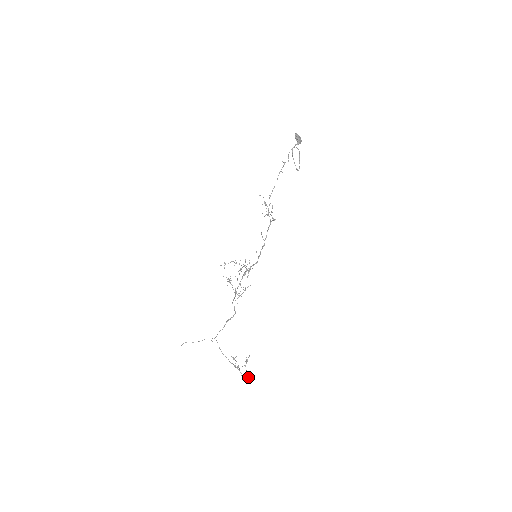
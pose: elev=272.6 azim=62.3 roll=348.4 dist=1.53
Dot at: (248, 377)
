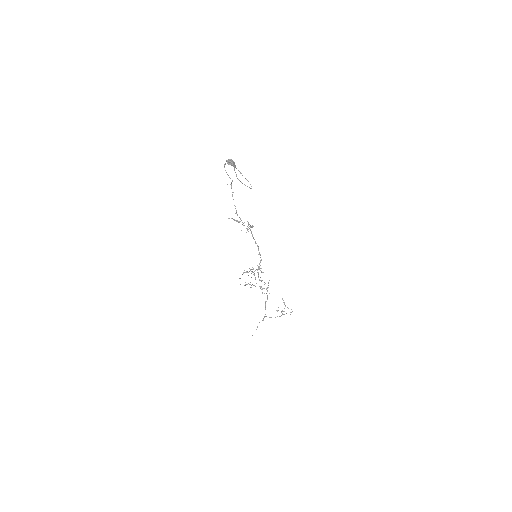
Dot at: occluded
